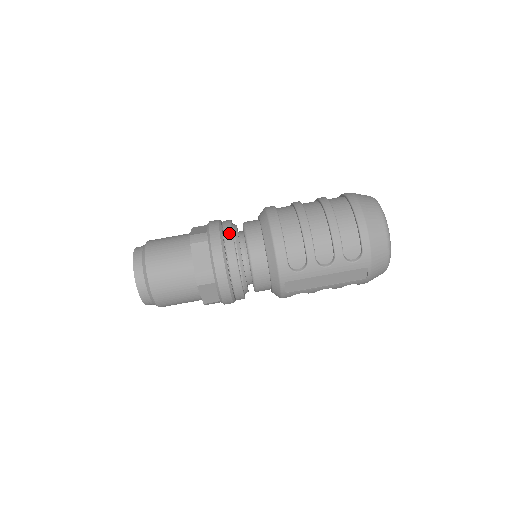
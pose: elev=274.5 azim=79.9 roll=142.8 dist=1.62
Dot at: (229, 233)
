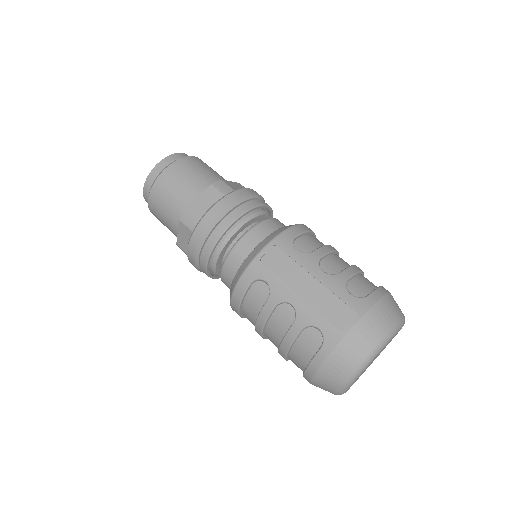
Dot at: occluded
